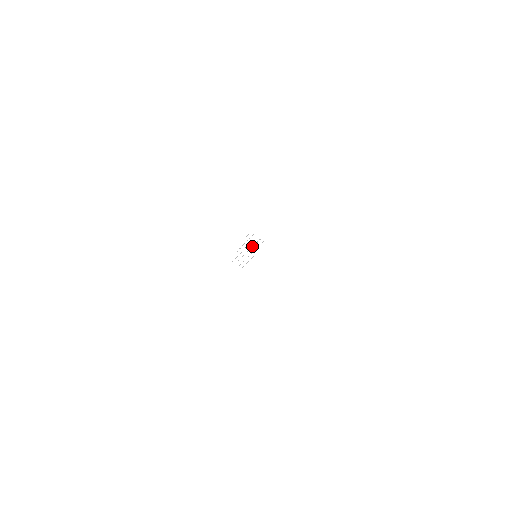
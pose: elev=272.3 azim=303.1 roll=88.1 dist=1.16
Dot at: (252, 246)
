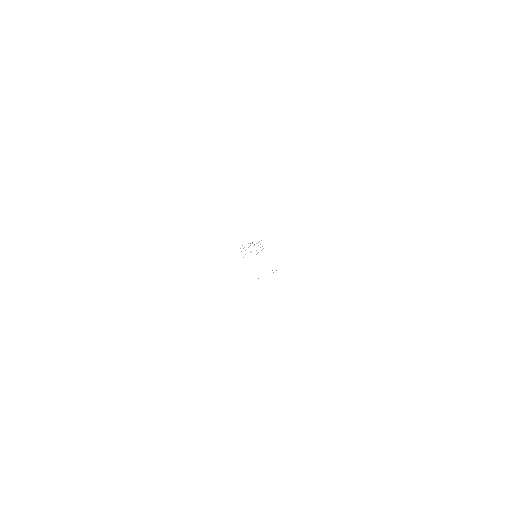
Dot at: occluded
